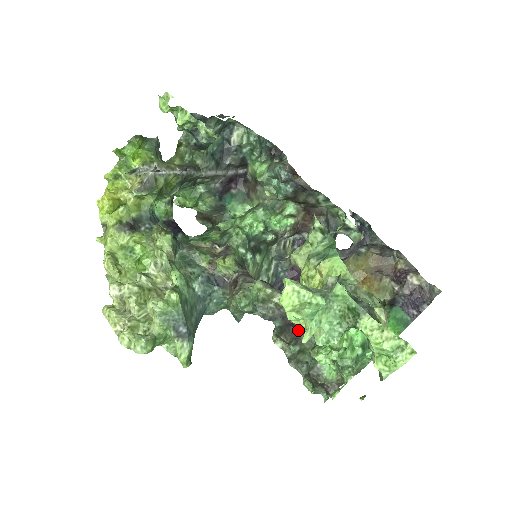
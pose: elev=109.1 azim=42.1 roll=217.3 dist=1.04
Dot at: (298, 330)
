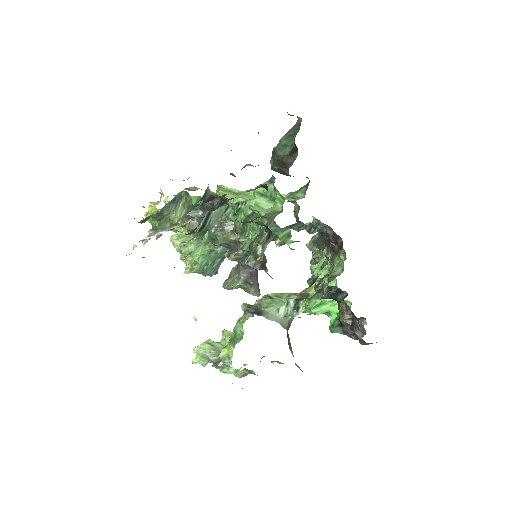
Dot at: occluded
